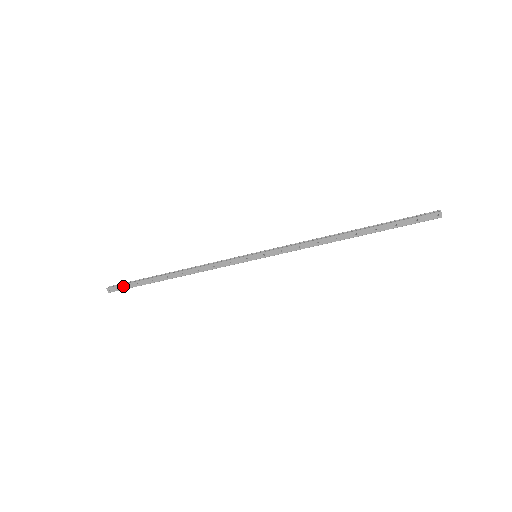
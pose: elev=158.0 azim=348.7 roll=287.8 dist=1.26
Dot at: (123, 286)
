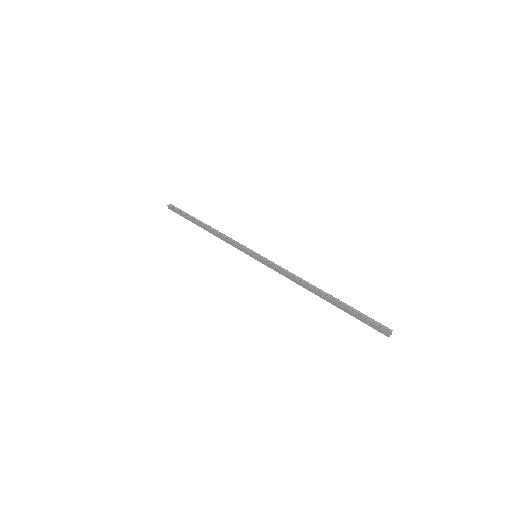
Dot at: (177, 210)
